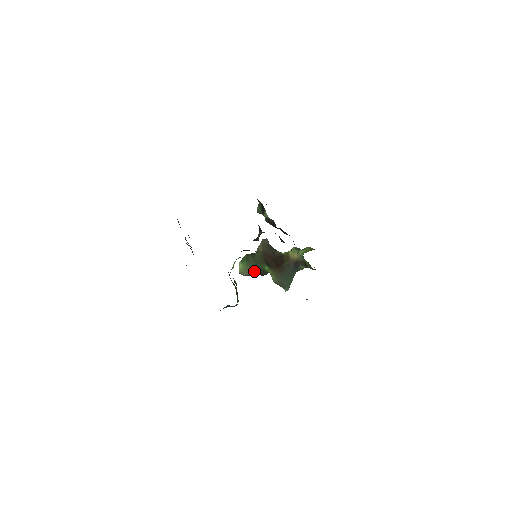
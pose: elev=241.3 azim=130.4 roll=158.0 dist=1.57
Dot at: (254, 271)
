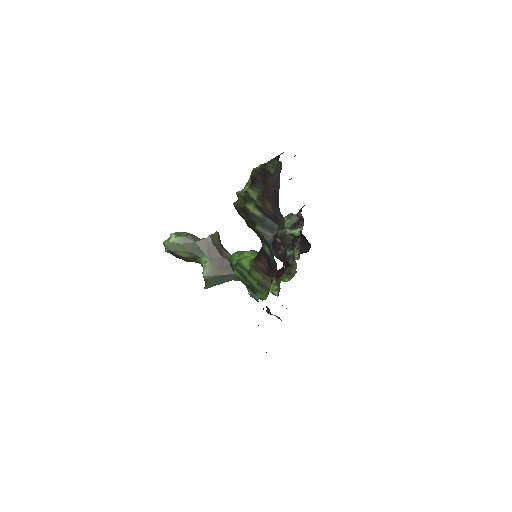
Dot at: (183, 252)
